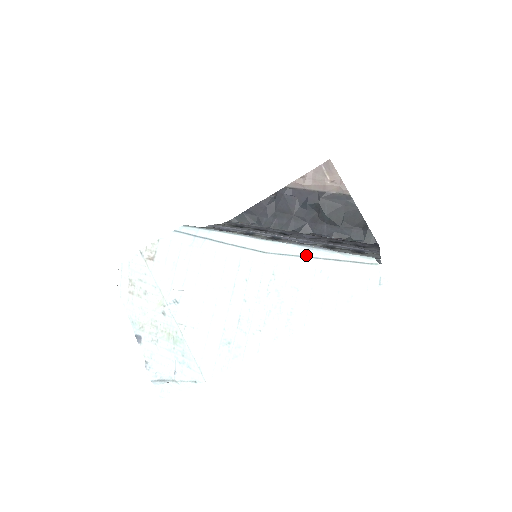
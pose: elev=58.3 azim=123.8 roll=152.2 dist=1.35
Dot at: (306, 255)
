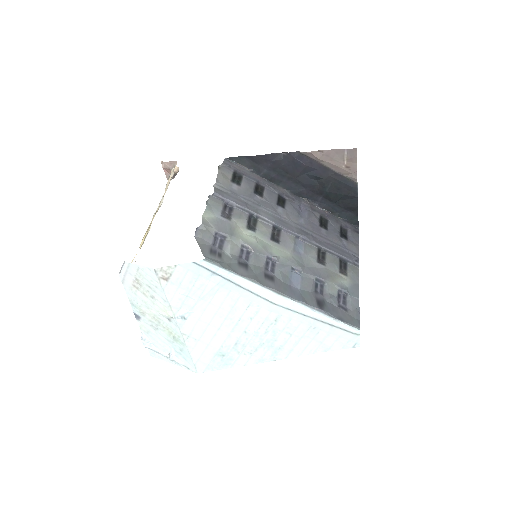
Dot at: (308, 315)
